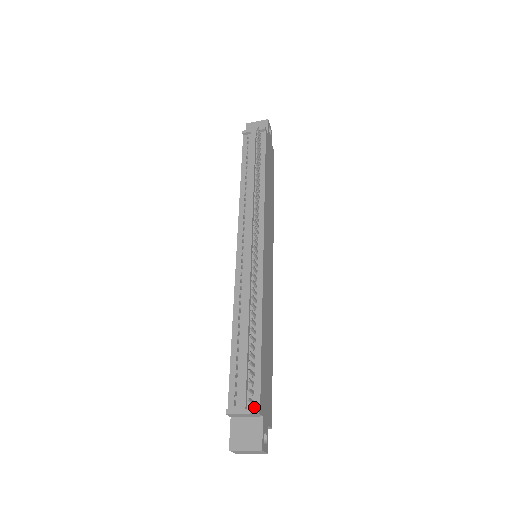
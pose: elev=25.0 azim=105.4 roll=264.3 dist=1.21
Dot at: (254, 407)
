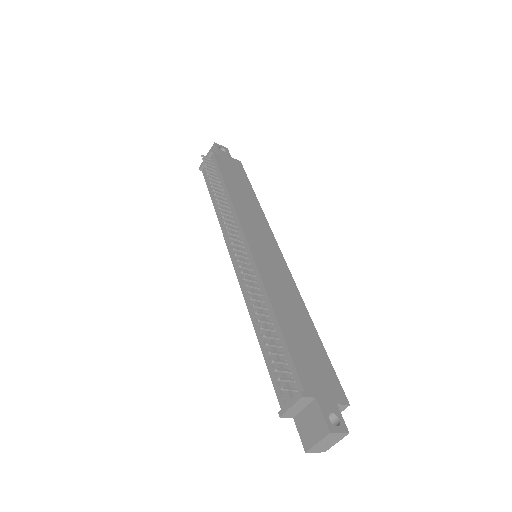
Dot at: (299, 394)
